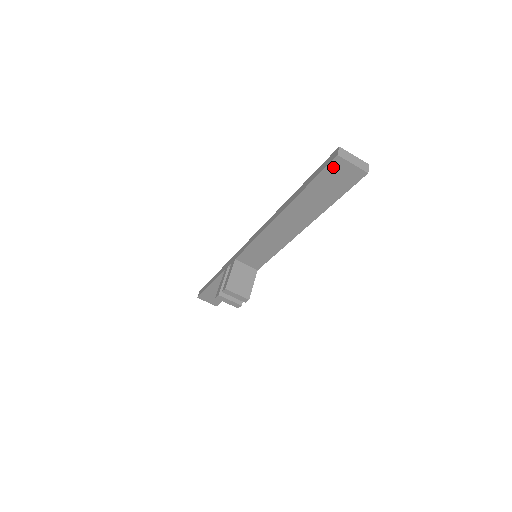
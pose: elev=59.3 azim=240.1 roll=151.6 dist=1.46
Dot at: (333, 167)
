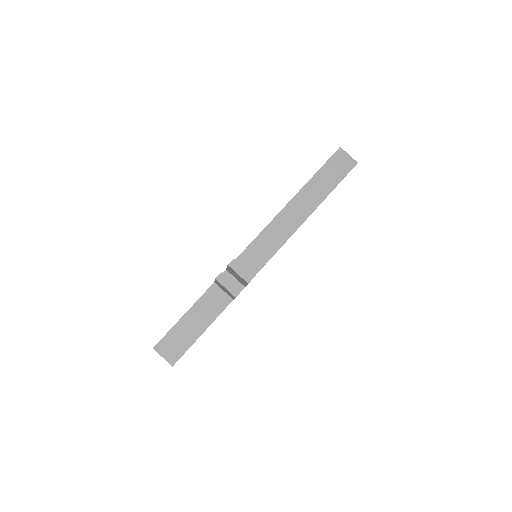
Dot at: (336, 156)
